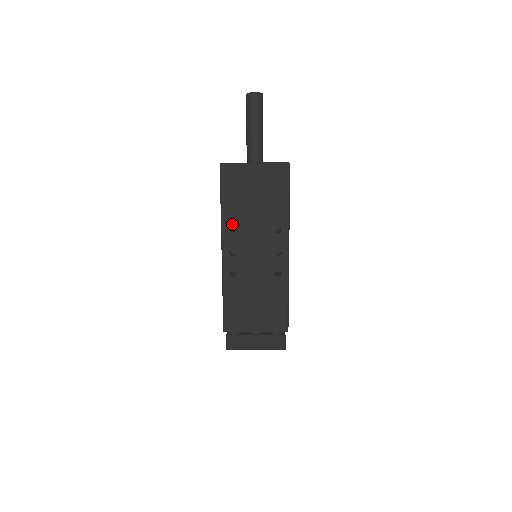
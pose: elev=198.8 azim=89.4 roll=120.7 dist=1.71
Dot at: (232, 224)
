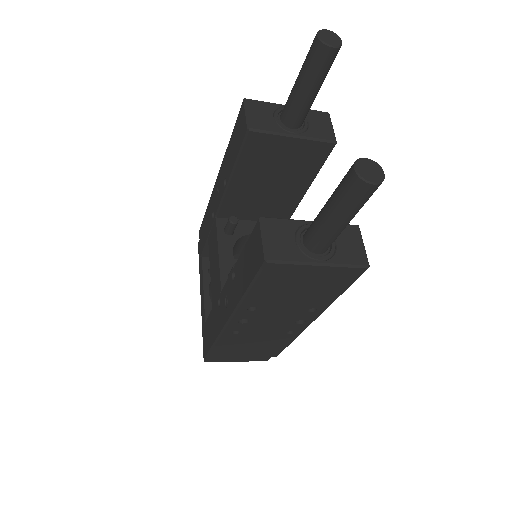
Dot at: (254, 305)
